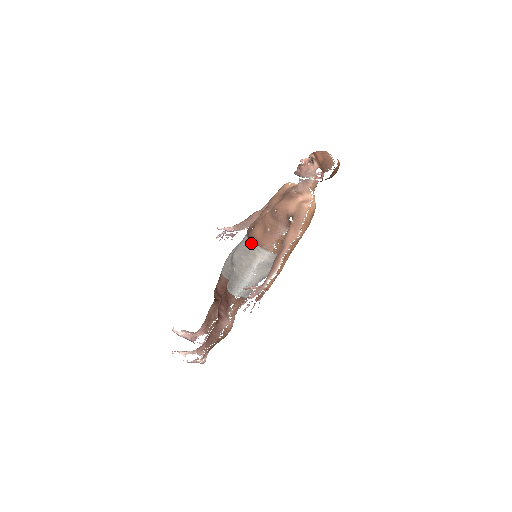
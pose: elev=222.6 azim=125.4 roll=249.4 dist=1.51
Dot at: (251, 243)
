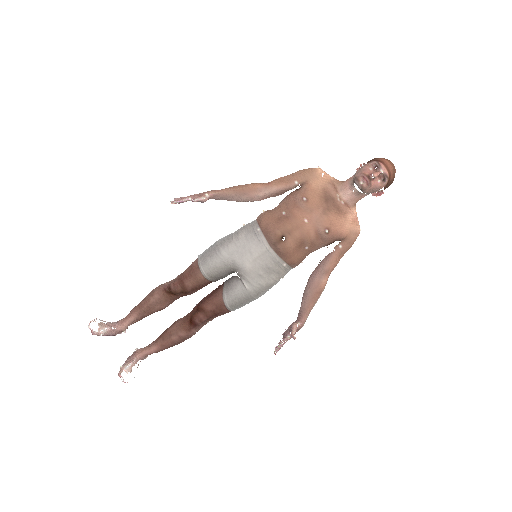
Dot at: (279, 260)
